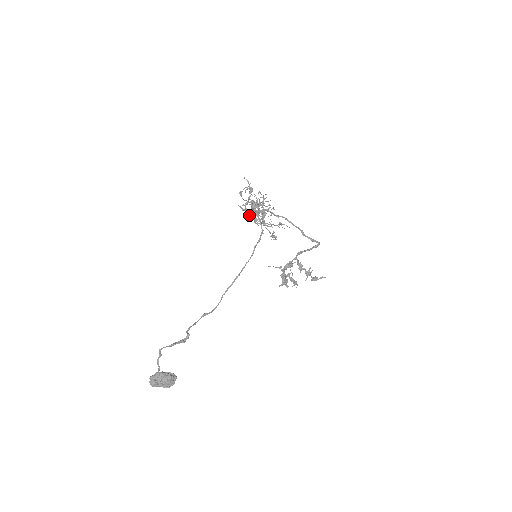
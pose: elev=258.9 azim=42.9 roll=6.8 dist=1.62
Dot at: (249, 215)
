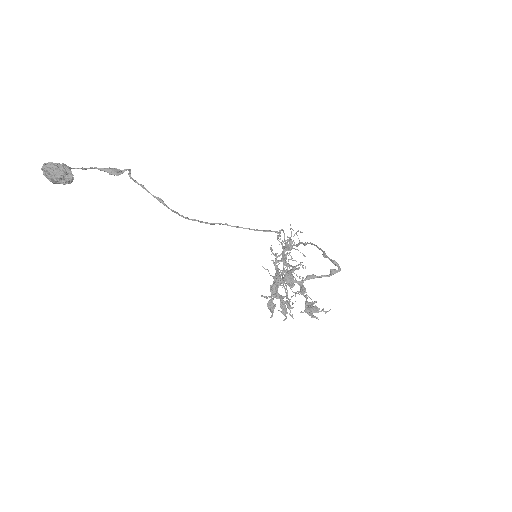
Dot at: occluded
